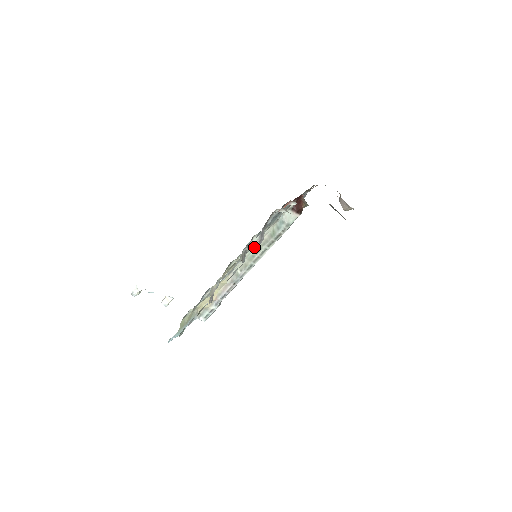
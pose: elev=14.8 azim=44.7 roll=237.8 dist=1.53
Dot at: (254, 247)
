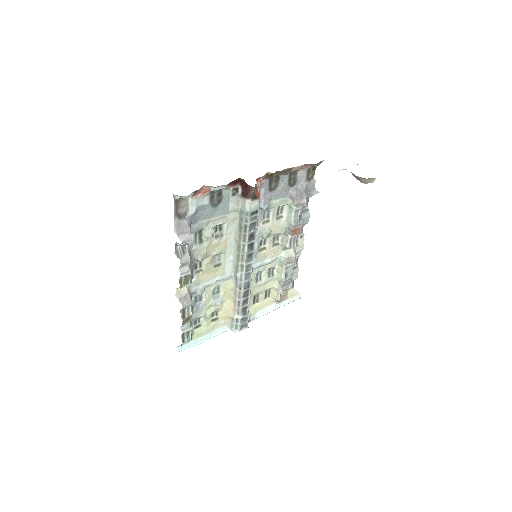
Dot at: (234, 245)
